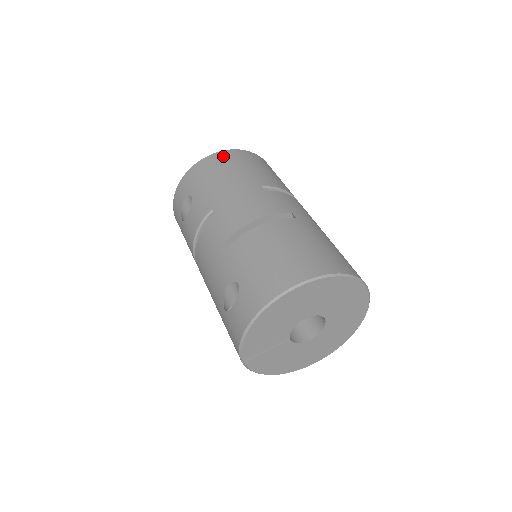
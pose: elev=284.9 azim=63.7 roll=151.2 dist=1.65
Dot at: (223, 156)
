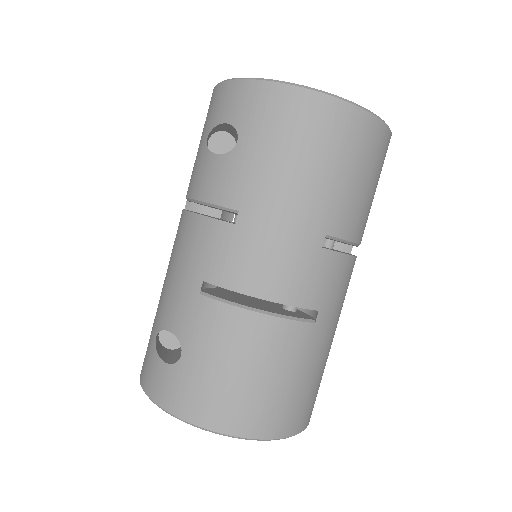
Dot at: (333, 117)
